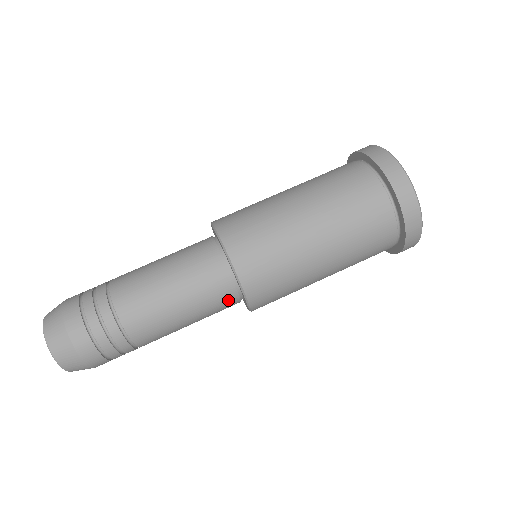
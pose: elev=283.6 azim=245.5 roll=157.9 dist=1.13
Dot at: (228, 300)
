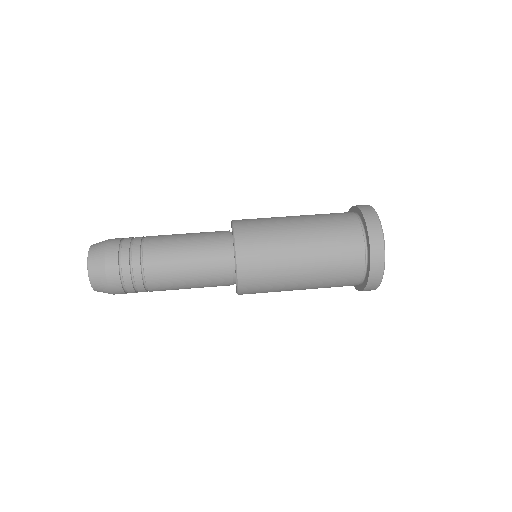
Dot at: (224, 280)
